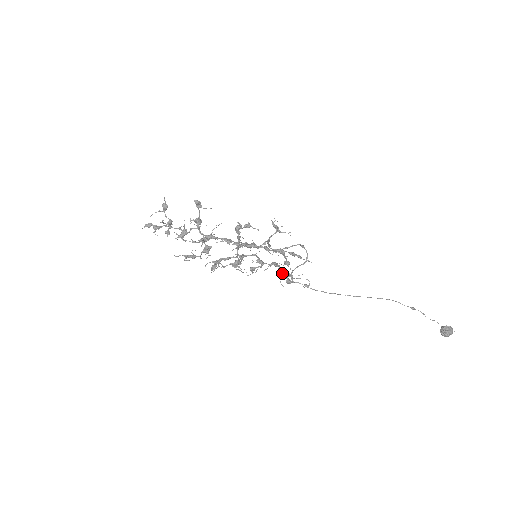
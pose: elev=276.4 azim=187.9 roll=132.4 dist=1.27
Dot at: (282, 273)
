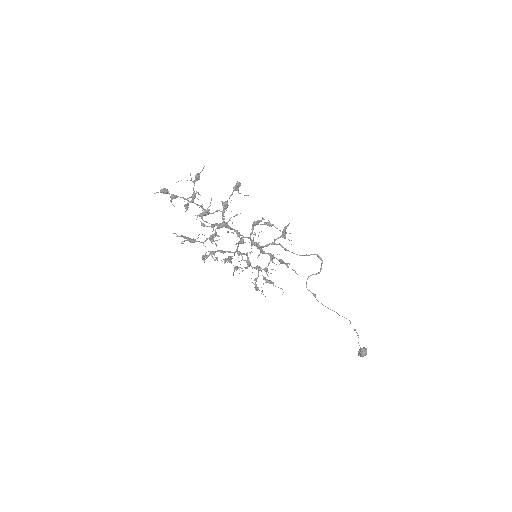
Dot at: (265, 278)
